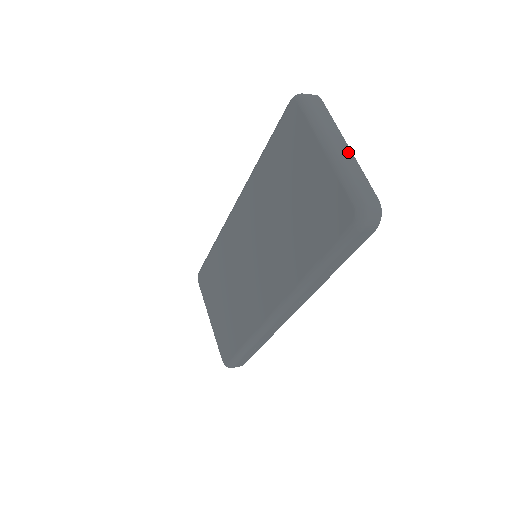
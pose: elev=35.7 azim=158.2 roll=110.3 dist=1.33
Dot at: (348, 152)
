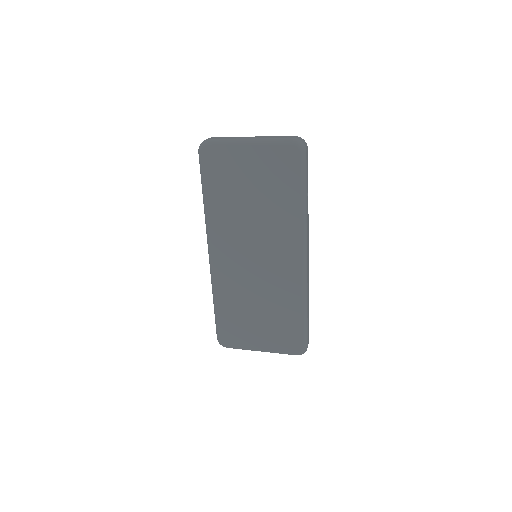
Dot at: (257, 137)
